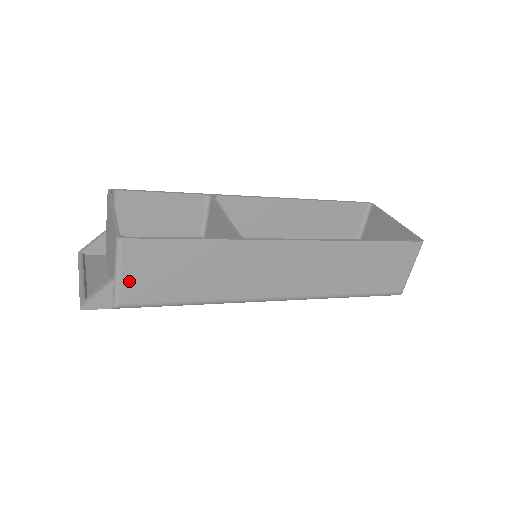
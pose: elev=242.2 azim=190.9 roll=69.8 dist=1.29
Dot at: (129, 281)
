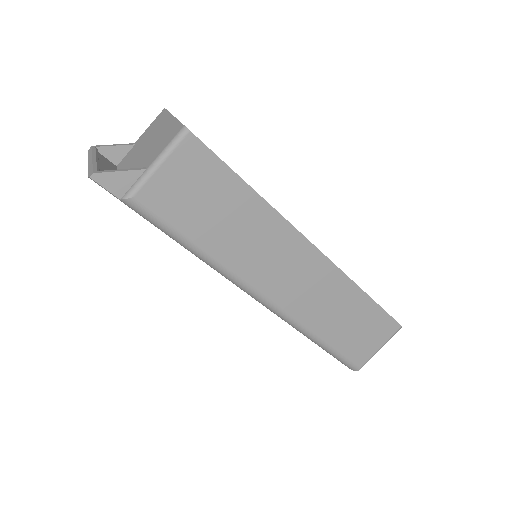
Dot at: (161, 179)
